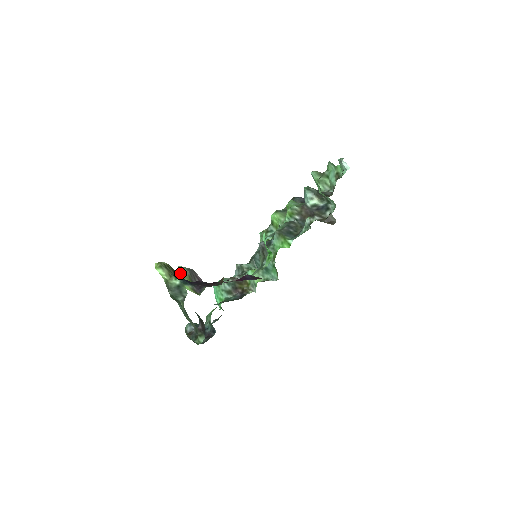
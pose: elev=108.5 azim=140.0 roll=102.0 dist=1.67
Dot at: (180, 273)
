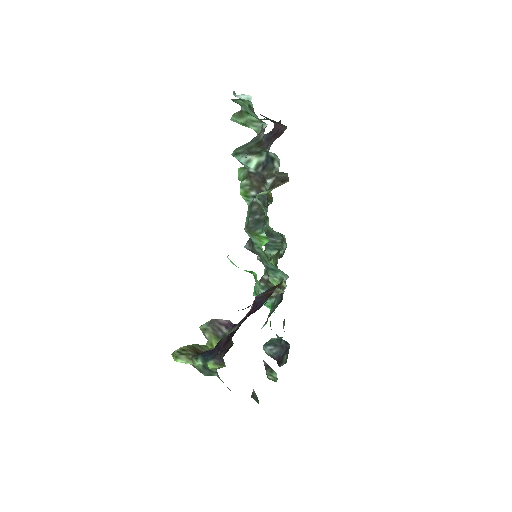
Dot at: (204, 335)
